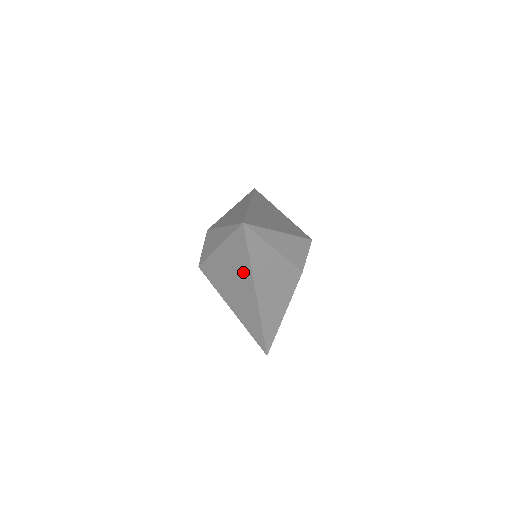
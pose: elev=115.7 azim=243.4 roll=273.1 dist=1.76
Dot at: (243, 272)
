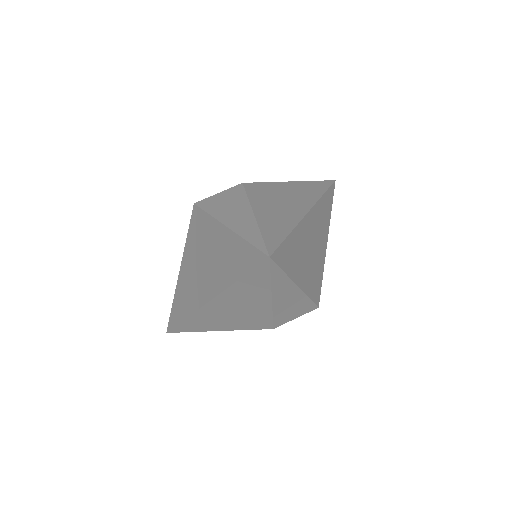
Dot at: (220, 275)
